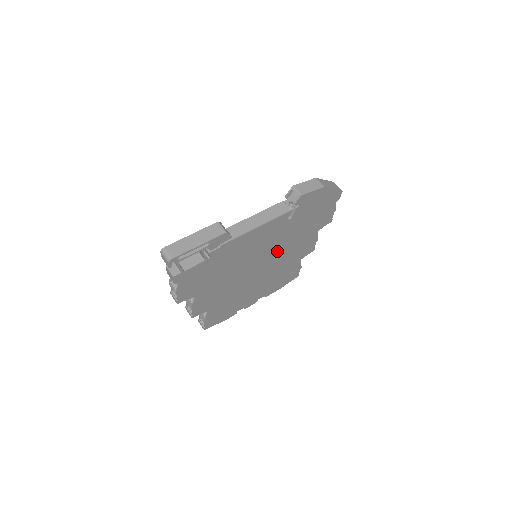
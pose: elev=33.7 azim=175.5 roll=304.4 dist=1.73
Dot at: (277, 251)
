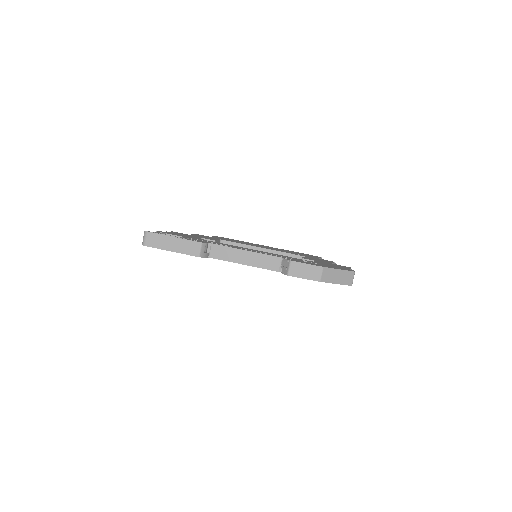
Dot at: occluded
